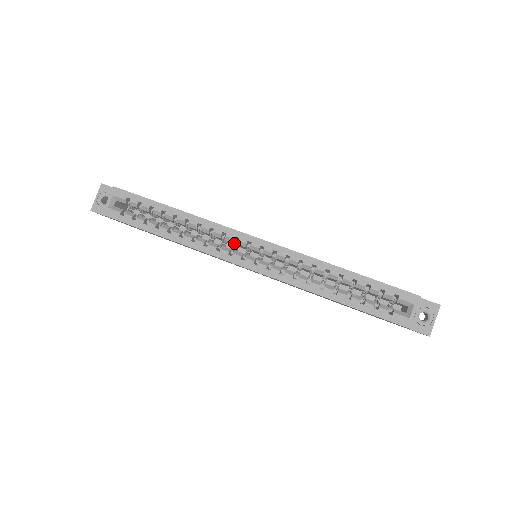
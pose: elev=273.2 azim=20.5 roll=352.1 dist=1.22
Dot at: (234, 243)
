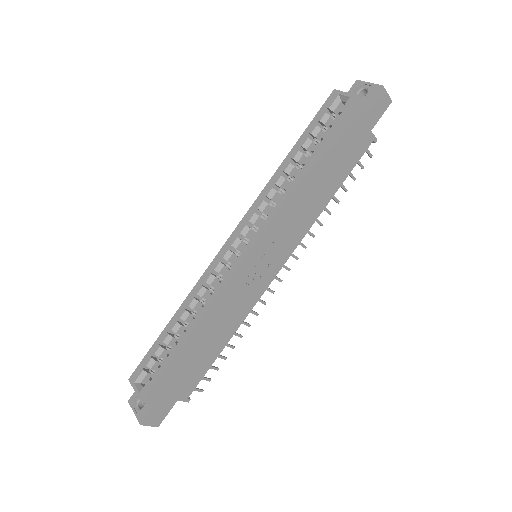
Dot at: (227, 267)
